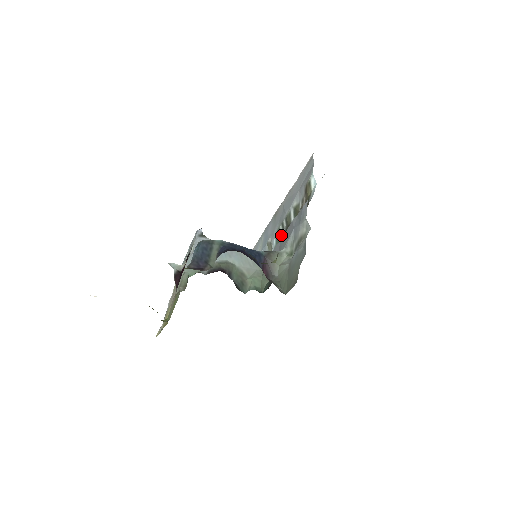
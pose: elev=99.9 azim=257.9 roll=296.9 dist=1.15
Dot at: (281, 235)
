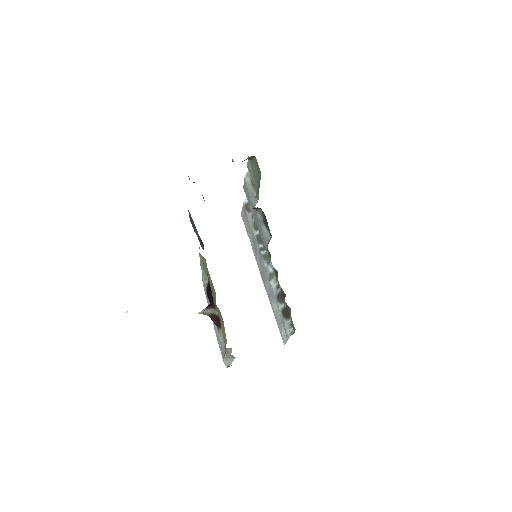
Dot at: (266, 253)
